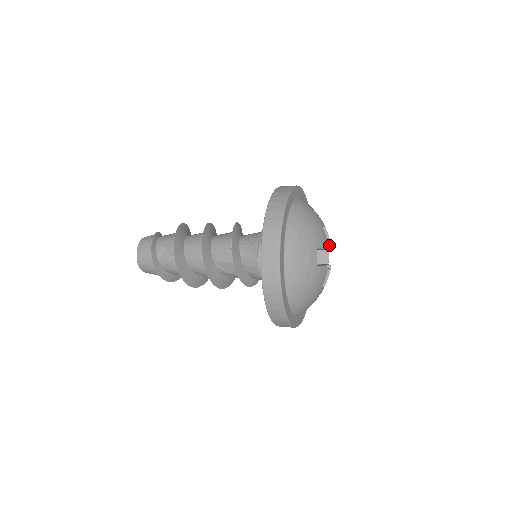
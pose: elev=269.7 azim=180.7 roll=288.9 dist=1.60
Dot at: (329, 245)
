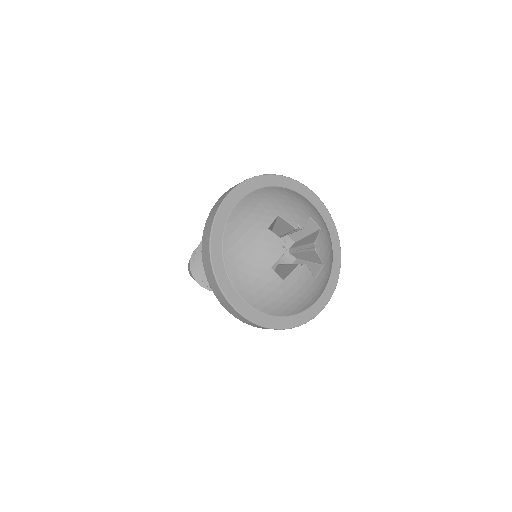
Dot at: (314, 244)
